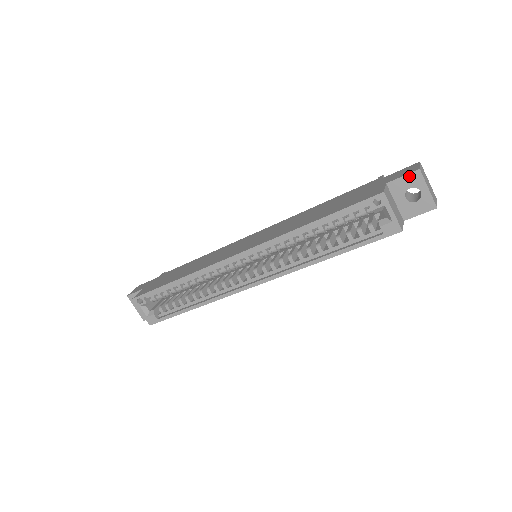
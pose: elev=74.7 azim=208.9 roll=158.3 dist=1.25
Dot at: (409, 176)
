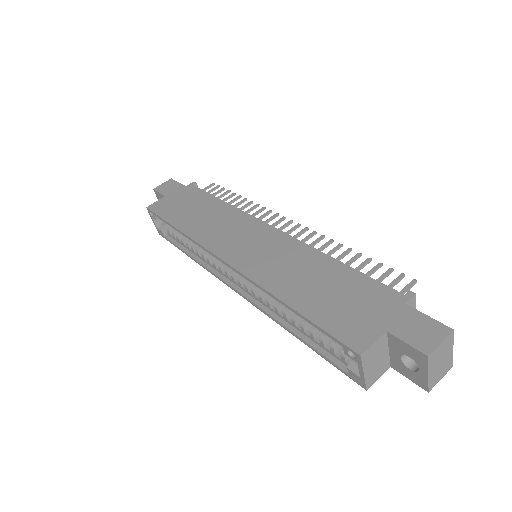
Dot at: (413, 349)
